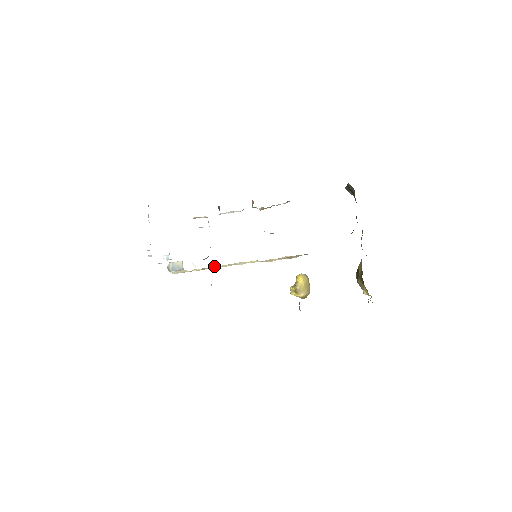
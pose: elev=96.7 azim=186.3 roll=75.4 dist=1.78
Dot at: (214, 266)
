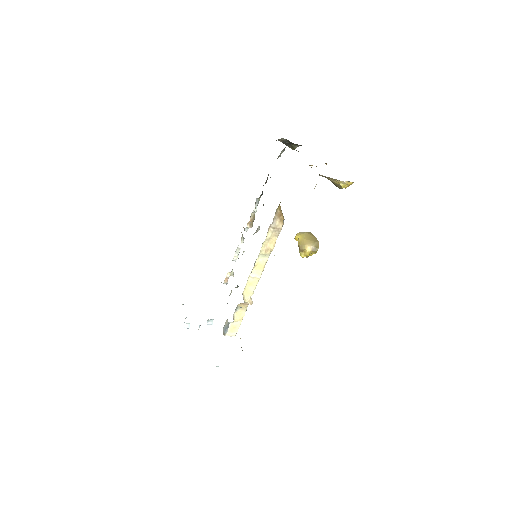
Dot at: (250, 301)
